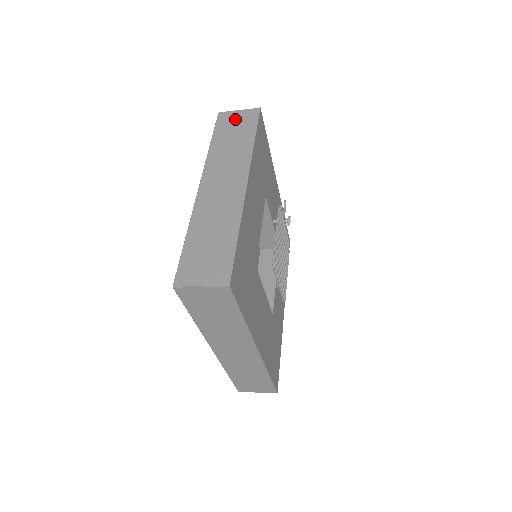
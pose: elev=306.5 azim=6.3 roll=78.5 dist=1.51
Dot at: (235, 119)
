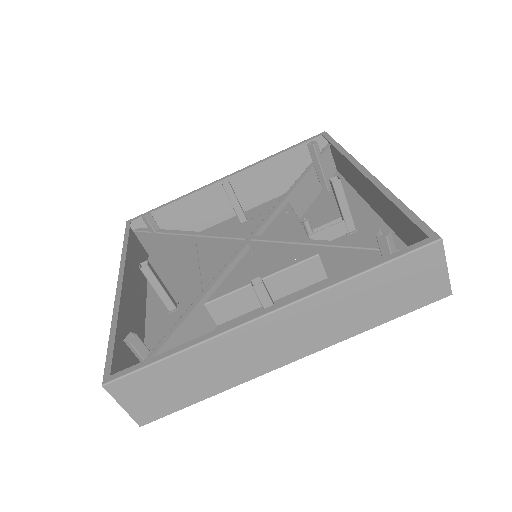
Dot at: (423, 276)
